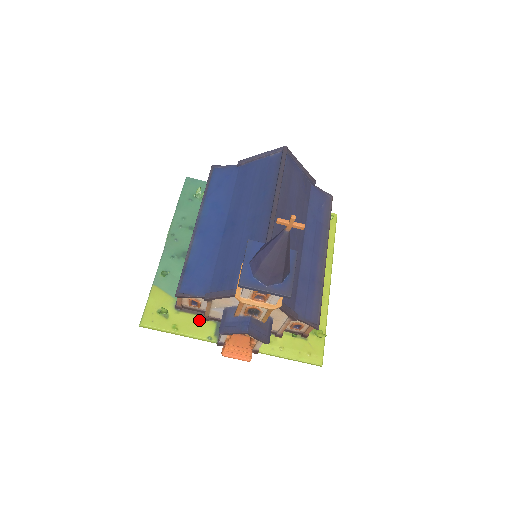
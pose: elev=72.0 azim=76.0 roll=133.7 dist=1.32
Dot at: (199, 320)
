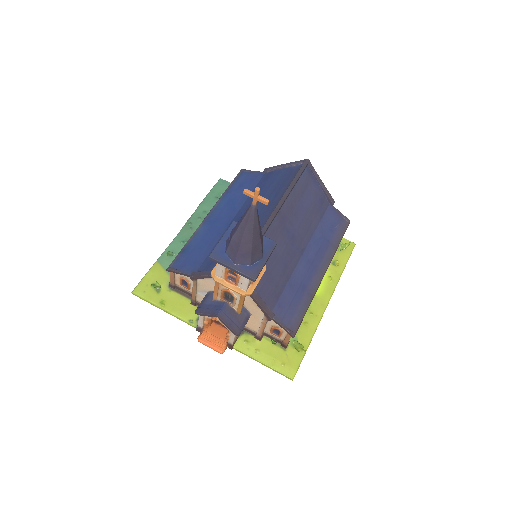
Dot at: (187, 303)
